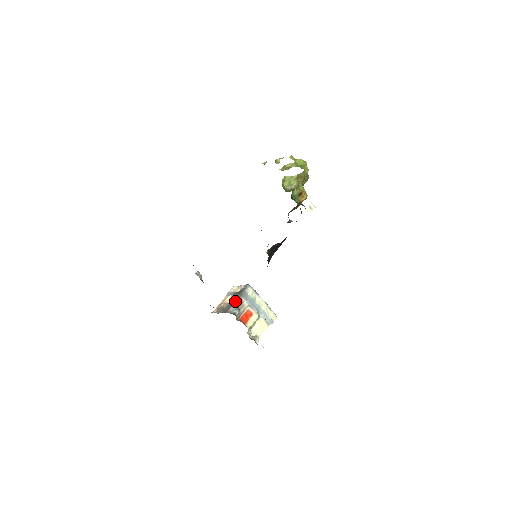
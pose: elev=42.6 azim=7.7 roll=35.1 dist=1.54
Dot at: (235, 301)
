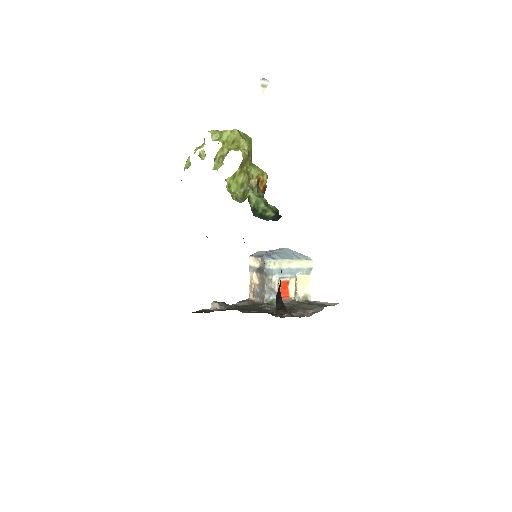
Dot at: (264, 283)
